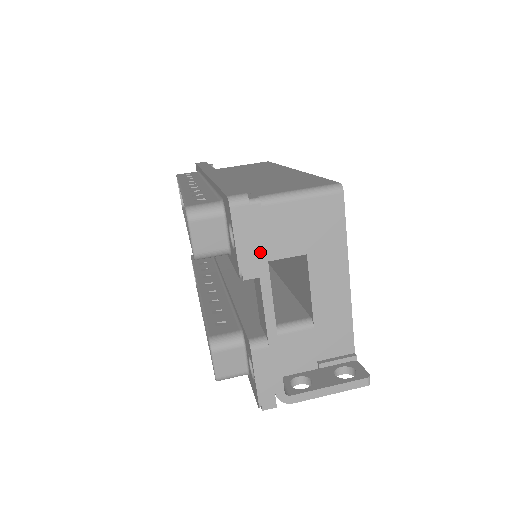
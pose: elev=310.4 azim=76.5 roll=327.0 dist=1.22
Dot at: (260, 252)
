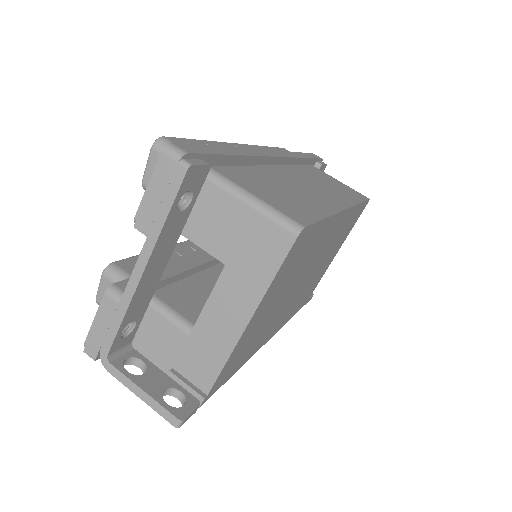
Dot at: (161, 214)
